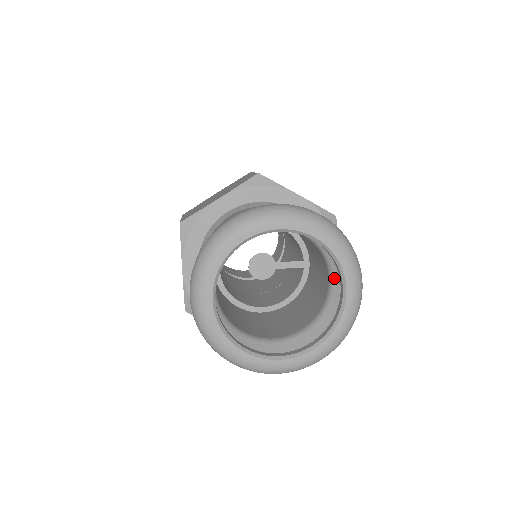
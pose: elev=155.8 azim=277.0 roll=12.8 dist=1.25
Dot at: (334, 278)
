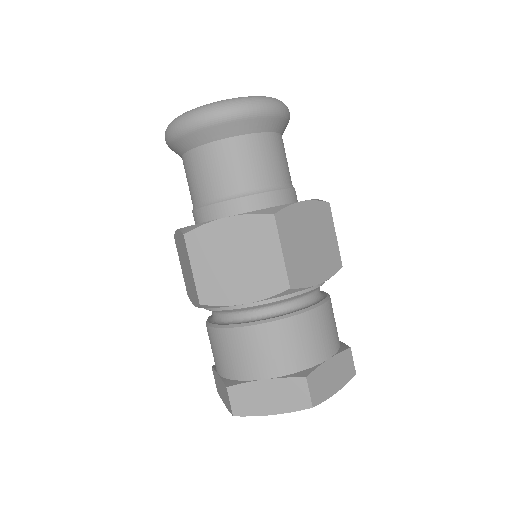
Dot at: occluded
